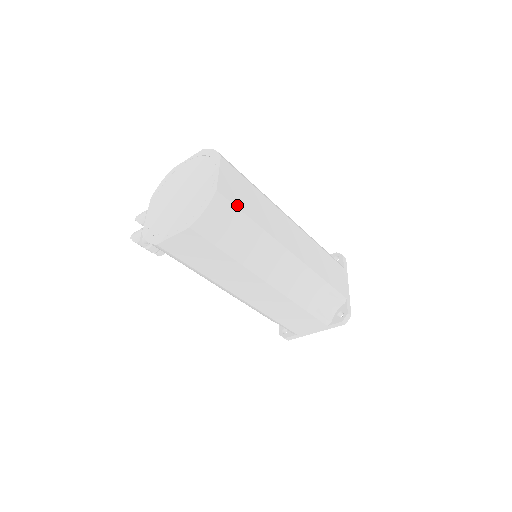
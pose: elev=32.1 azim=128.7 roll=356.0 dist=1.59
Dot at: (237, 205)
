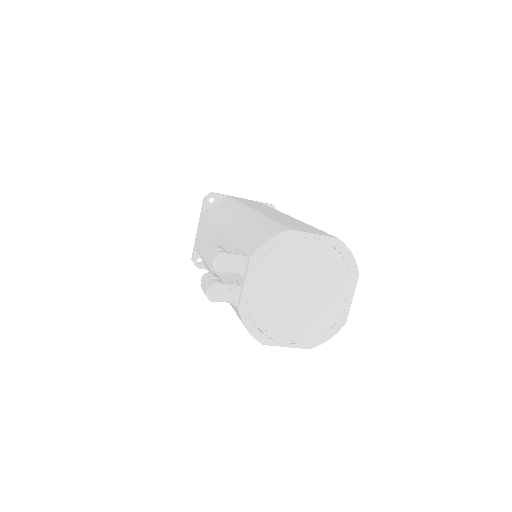
Dot at: occluded
